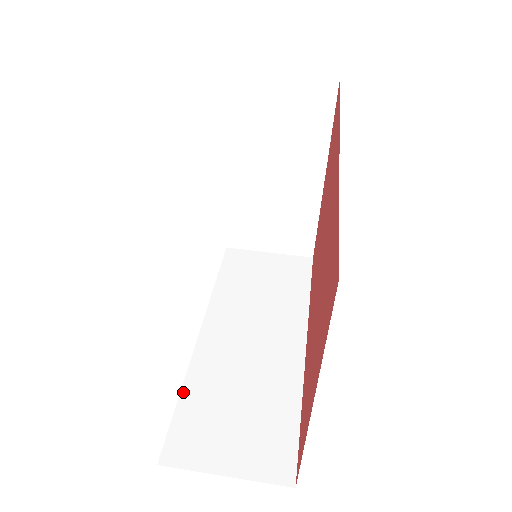
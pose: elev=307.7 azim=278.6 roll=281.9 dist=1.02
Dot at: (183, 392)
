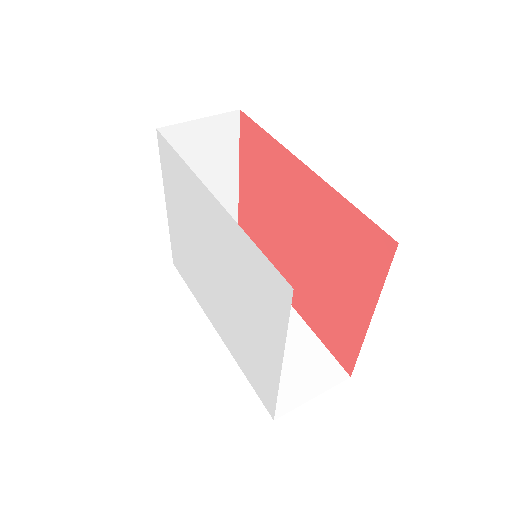
Dot at: occluded
